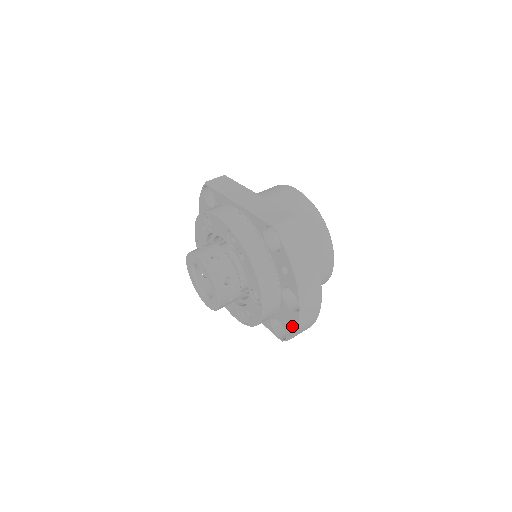
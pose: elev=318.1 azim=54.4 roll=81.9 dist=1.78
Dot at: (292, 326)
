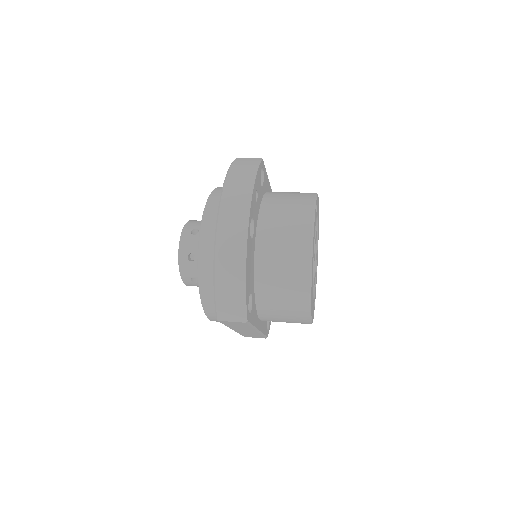
Dot at: occluded
